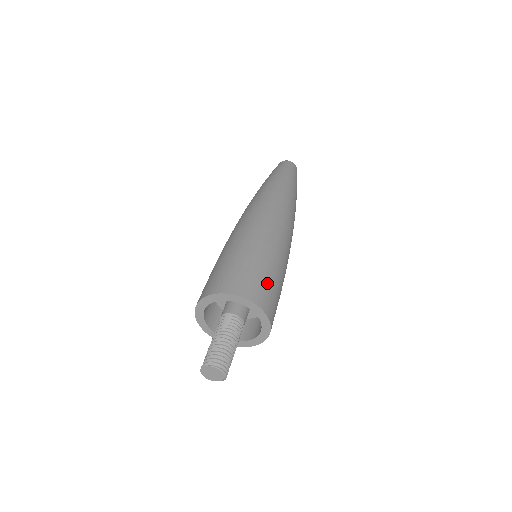
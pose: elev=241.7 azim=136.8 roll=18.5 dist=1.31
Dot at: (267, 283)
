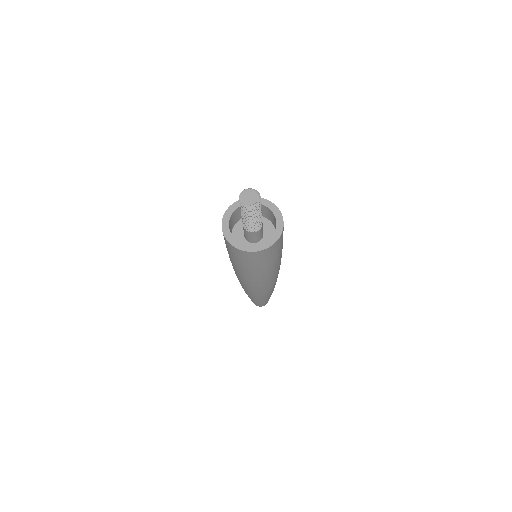
Dot at: occluded
